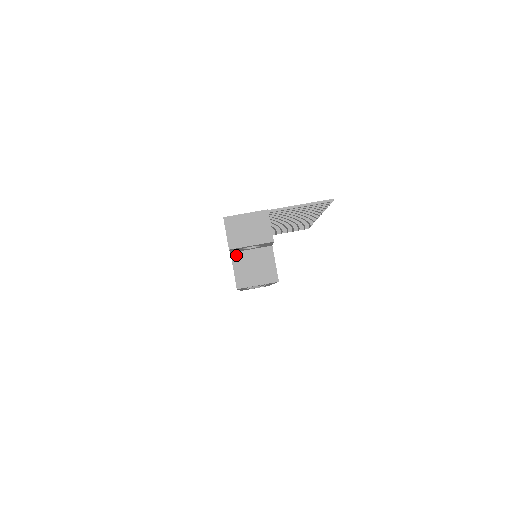
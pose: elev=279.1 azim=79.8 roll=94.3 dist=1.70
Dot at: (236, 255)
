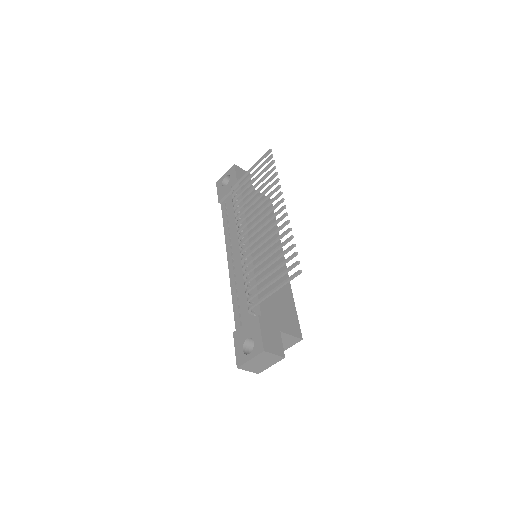
Dot at: occluded
